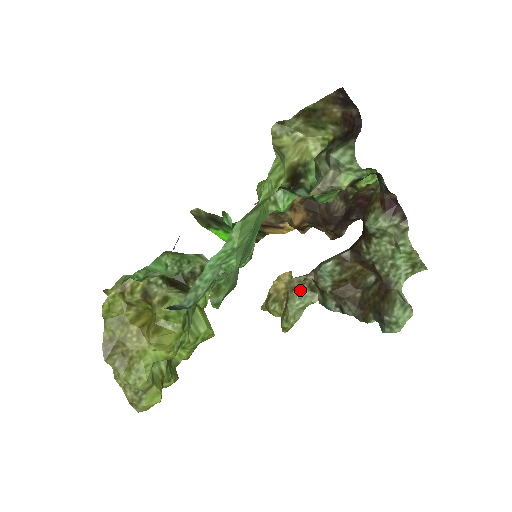
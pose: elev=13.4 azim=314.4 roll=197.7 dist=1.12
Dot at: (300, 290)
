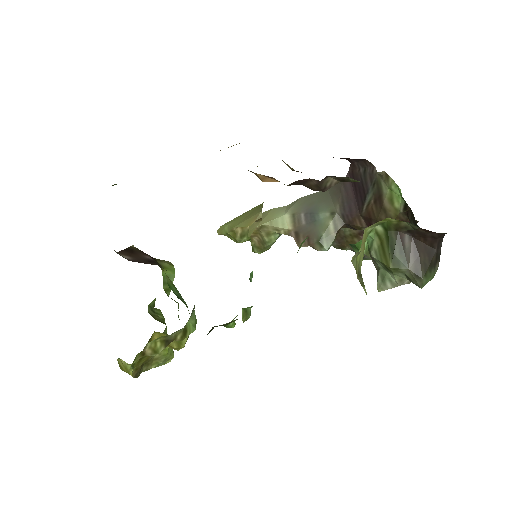
Dot at: (278, 236)
